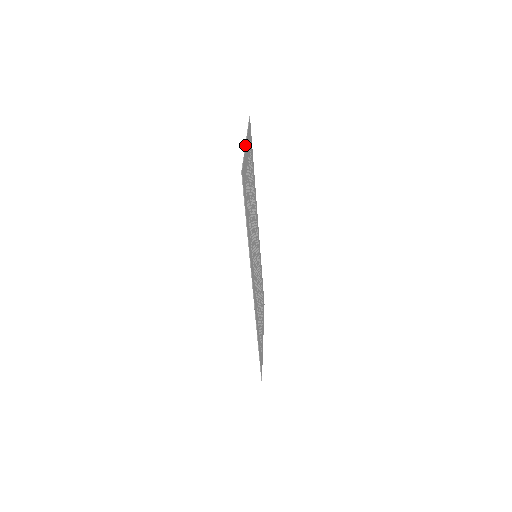
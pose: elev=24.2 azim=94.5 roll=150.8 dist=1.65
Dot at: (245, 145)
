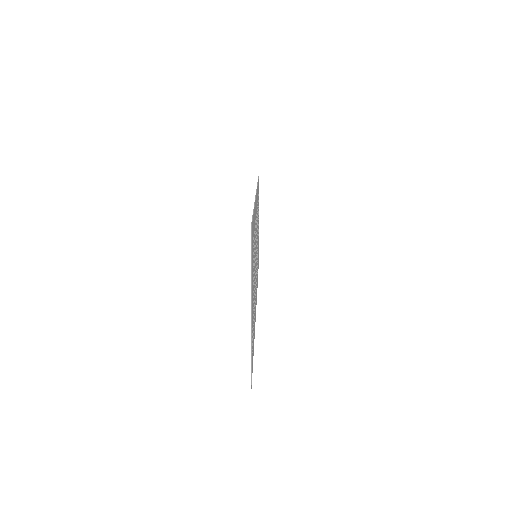
Dot at: (251, 326)
